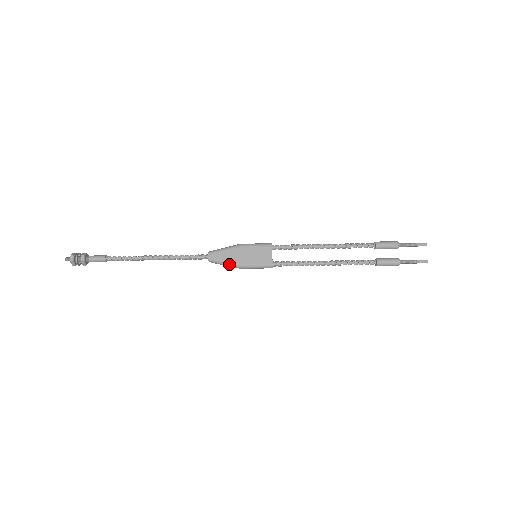
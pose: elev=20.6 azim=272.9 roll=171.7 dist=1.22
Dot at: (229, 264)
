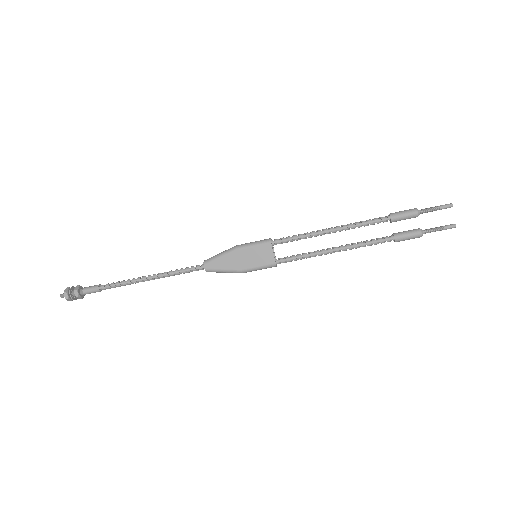
Dot at: (229, 272)
